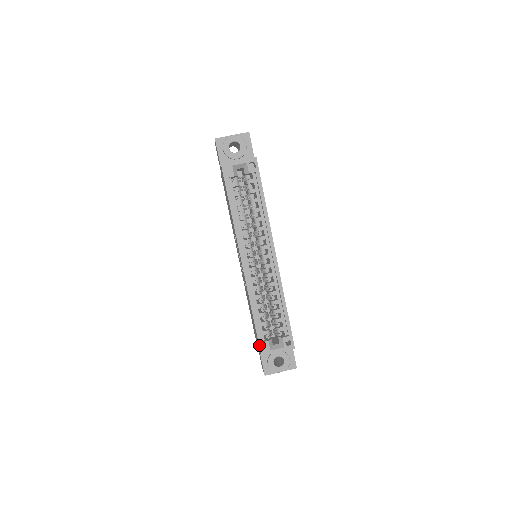
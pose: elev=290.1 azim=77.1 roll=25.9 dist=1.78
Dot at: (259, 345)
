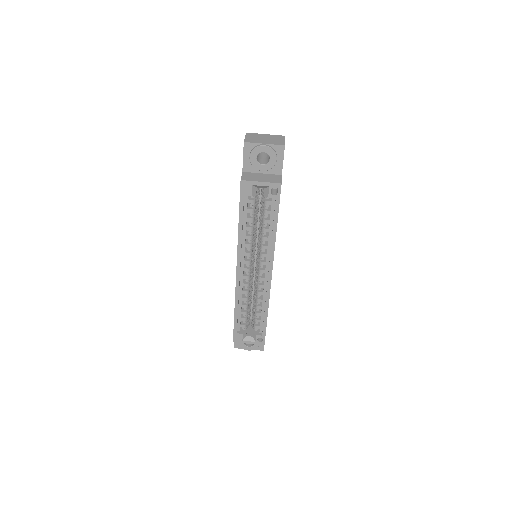
Dot at: (233, 334)
